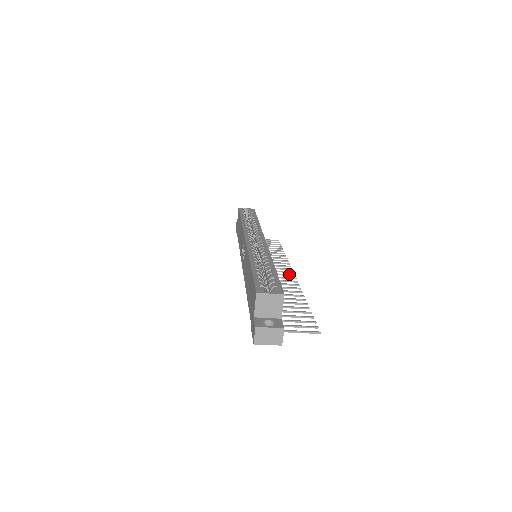
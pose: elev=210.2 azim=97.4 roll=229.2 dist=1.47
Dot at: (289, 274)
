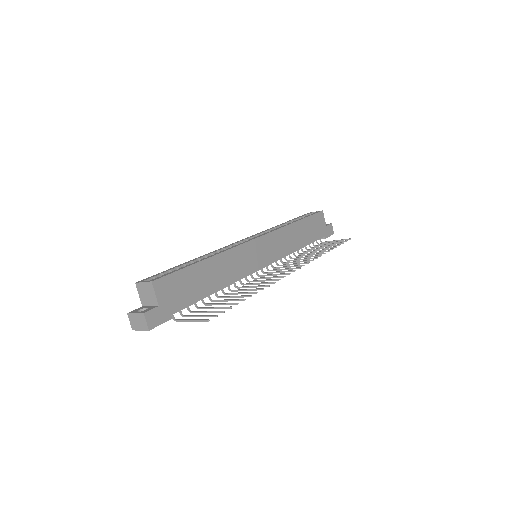
Dot at: (290, 270)
